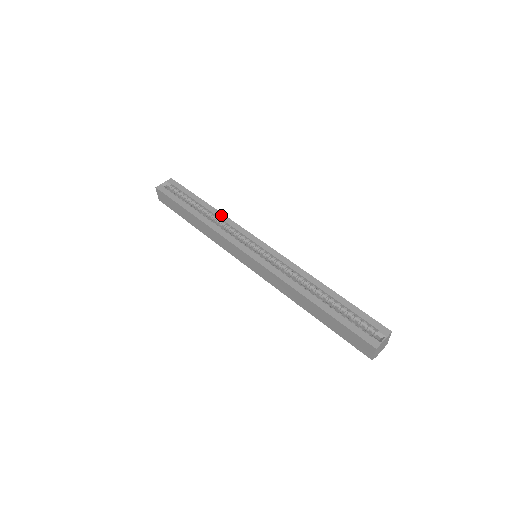
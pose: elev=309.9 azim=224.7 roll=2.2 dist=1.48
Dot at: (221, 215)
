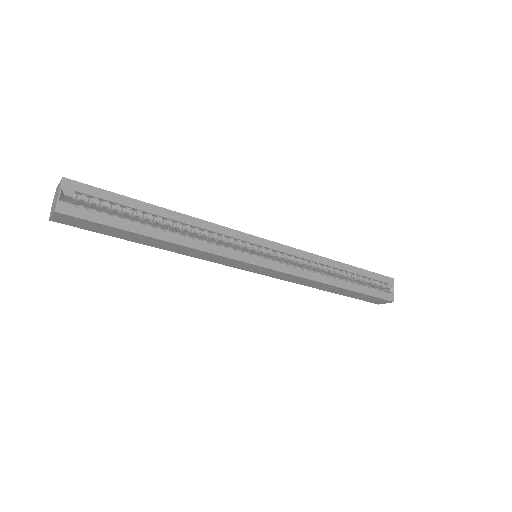
Dot at: (195, 221)
